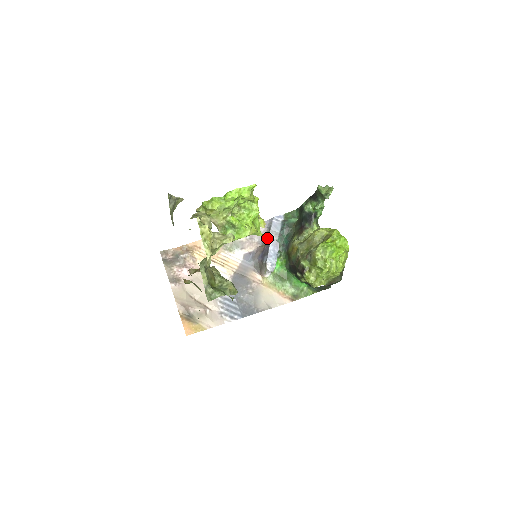
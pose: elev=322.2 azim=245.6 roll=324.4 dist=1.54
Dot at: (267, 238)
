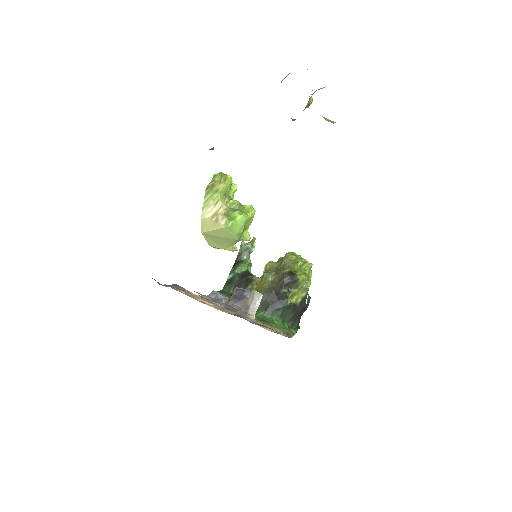
Dot at: (222, 302)
